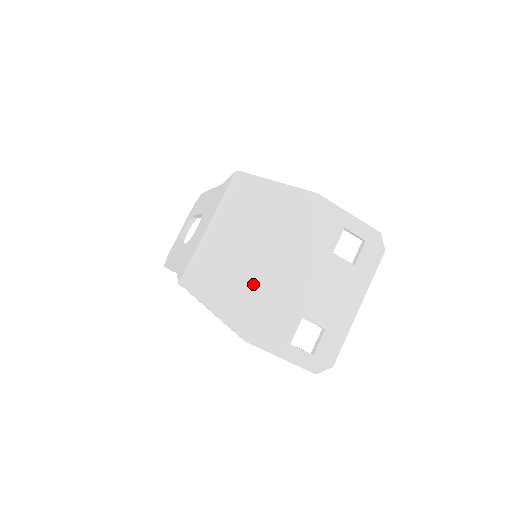
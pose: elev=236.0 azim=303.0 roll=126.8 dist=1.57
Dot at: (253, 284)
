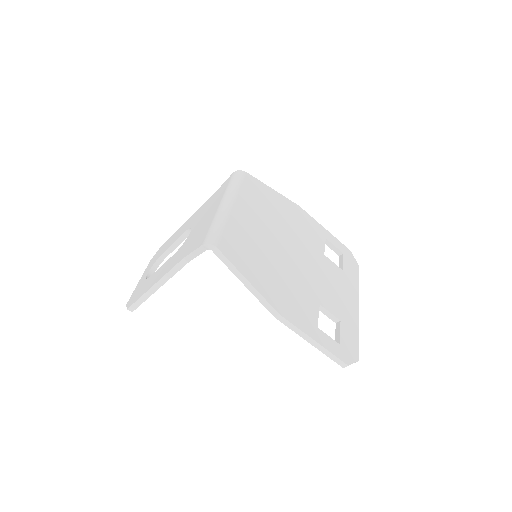
Dot at: (272, 260)
